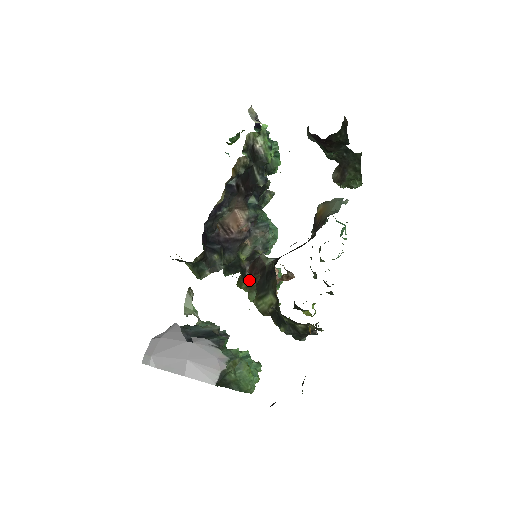
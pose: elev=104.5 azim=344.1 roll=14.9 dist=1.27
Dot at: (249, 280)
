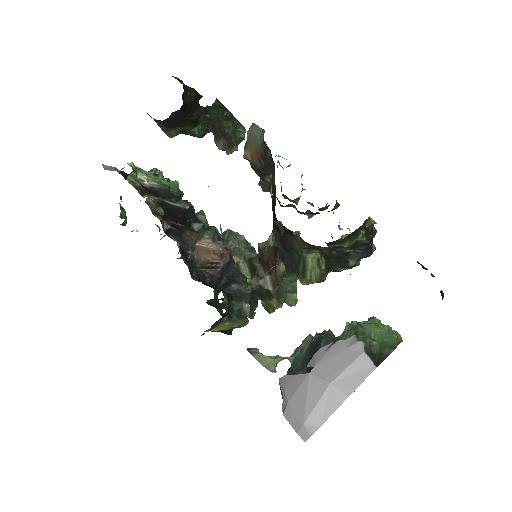
Dot at: occluded
